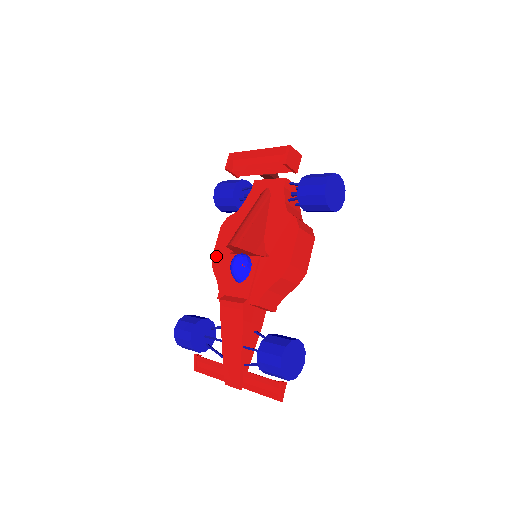
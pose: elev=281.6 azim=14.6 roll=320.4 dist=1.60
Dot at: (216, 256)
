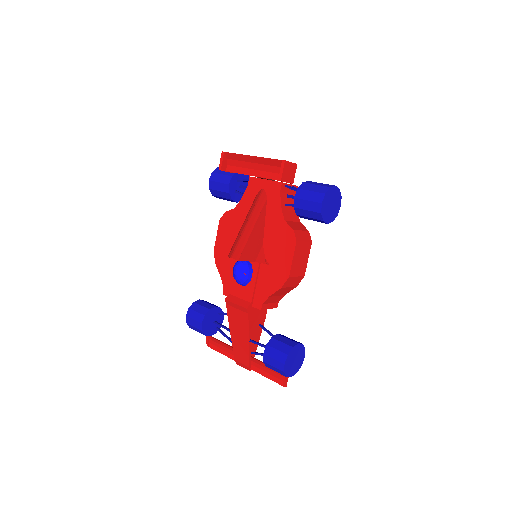
Dot at: (217, 251)
